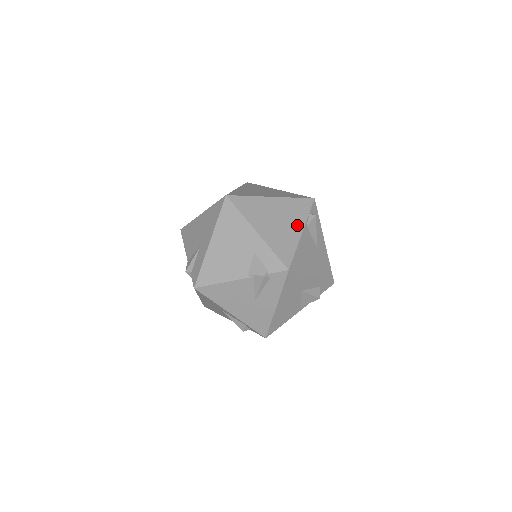
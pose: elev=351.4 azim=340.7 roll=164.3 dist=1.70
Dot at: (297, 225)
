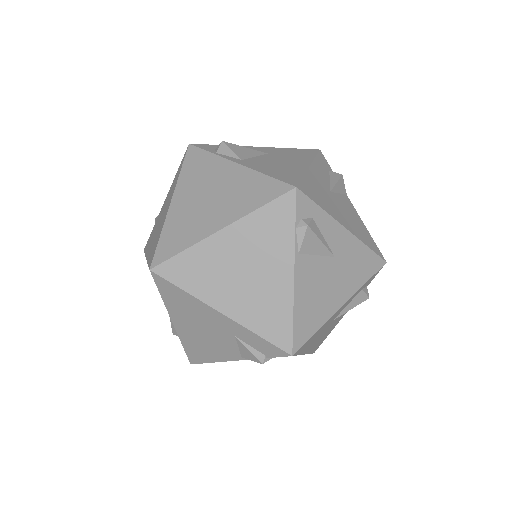
Dot at: (281, 265)
